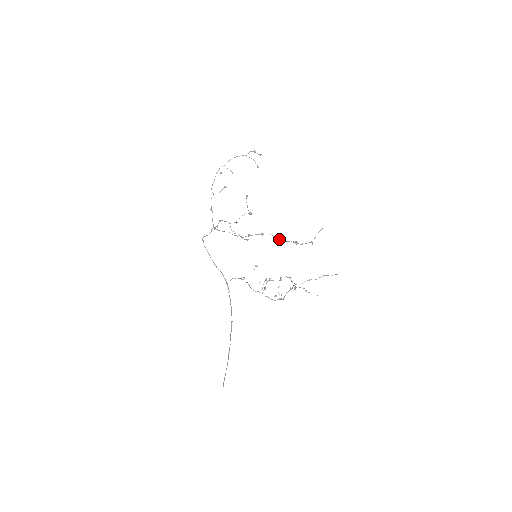
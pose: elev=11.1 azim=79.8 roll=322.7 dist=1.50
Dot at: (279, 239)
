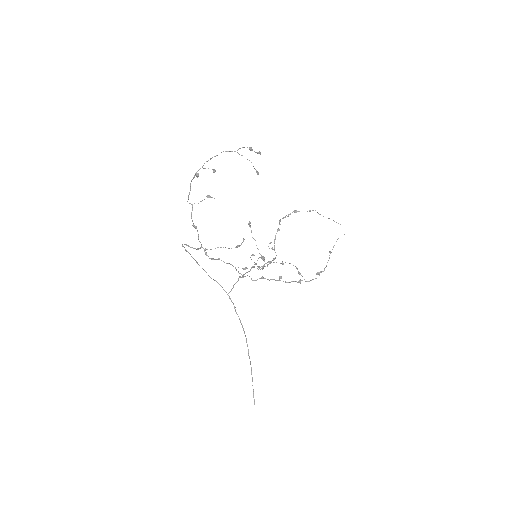
Dot at: (301, 280)
